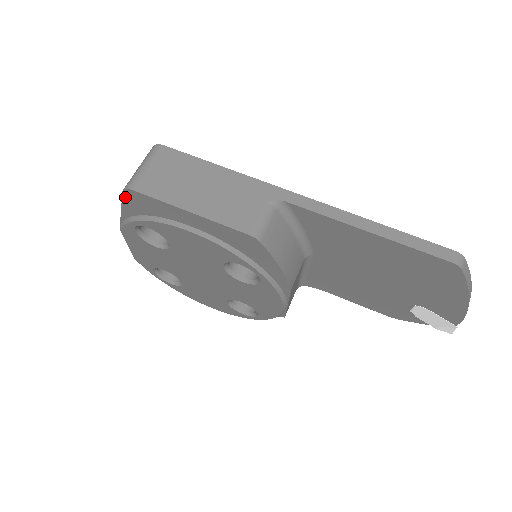
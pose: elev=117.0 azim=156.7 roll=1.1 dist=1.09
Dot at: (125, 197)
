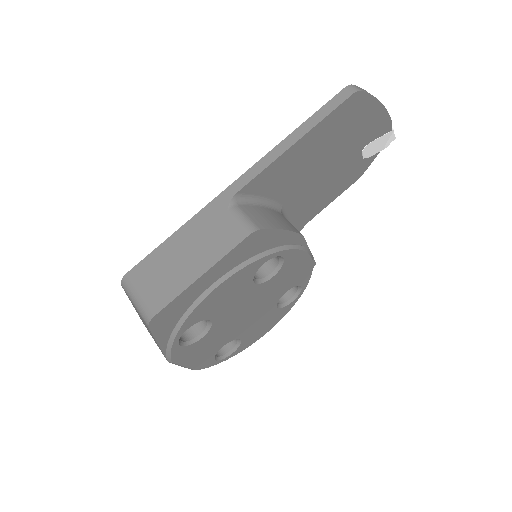
Dot at: (153, 330)
